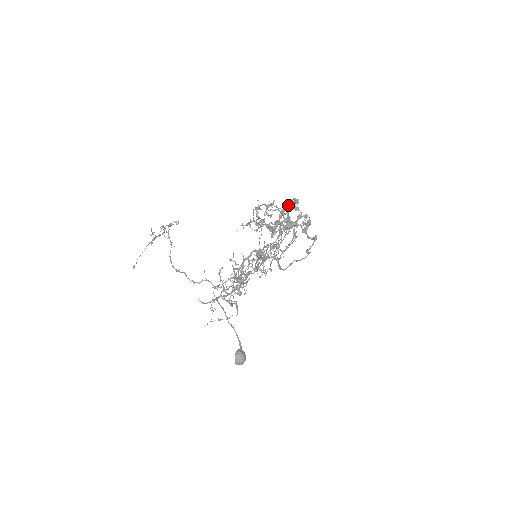
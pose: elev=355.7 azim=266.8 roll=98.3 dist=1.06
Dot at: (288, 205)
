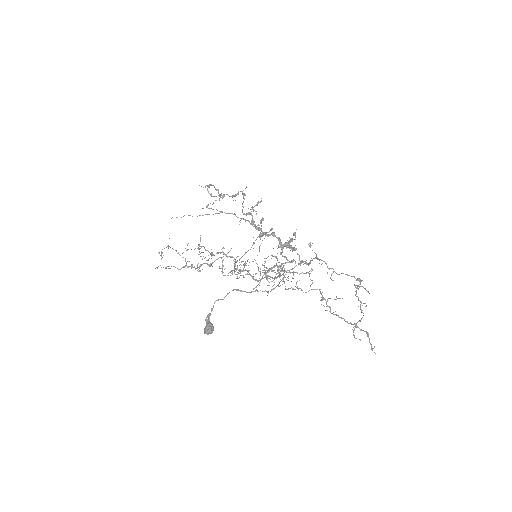
Dot at: occluded
